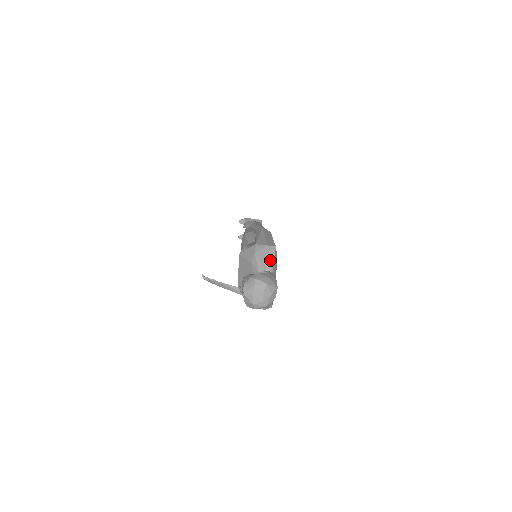
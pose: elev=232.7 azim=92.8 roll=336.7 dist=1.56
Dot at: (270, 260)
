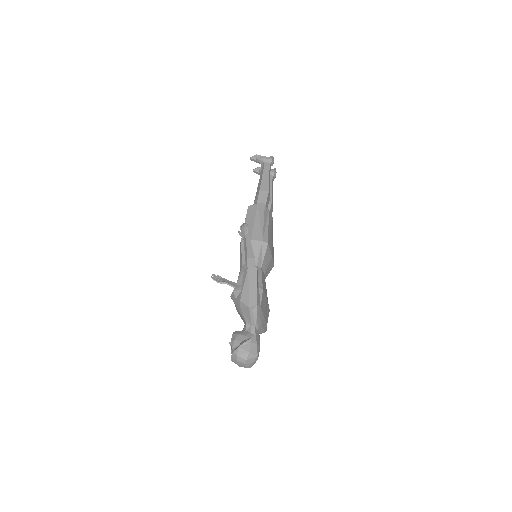
Dot at: (253, 317)
